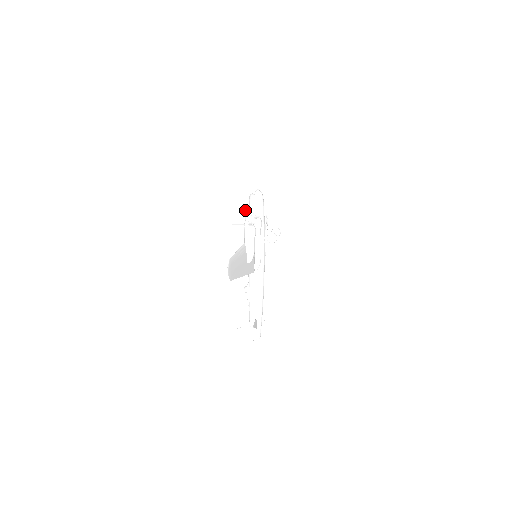
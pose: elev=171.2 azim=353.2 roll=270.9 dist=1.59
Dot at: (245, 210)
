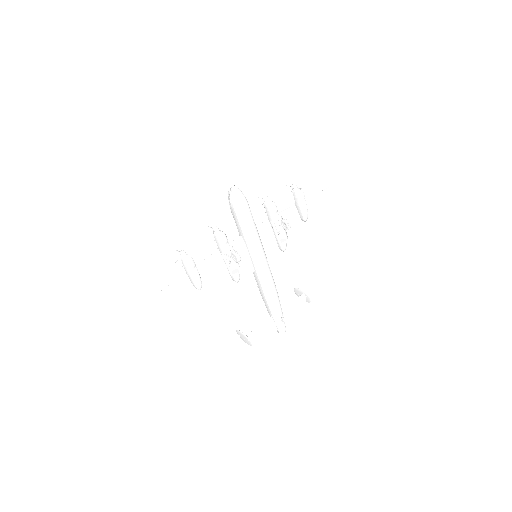
Dot at: occluded
